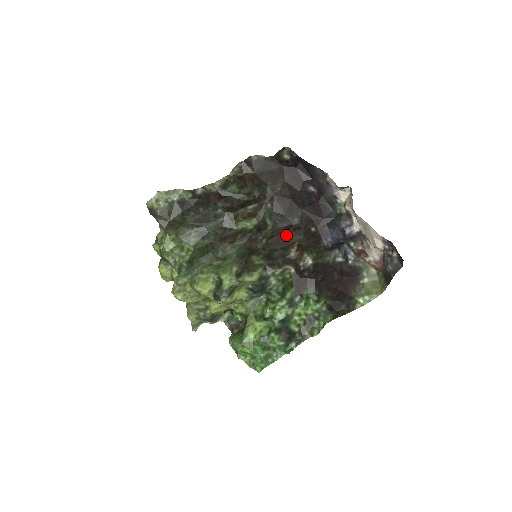
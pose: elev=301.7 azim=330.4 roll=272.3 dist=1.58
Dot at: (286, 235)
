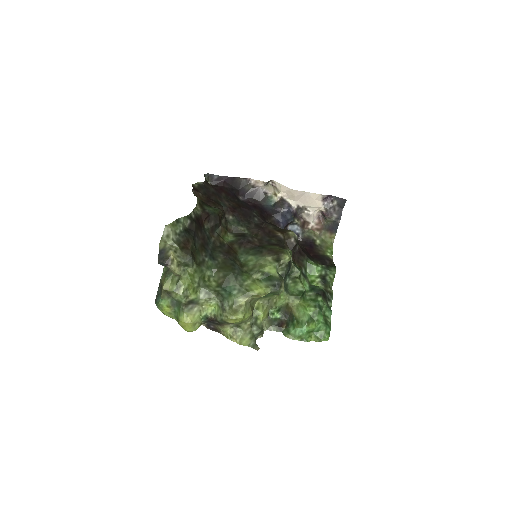
Dot at: (264, 229)
